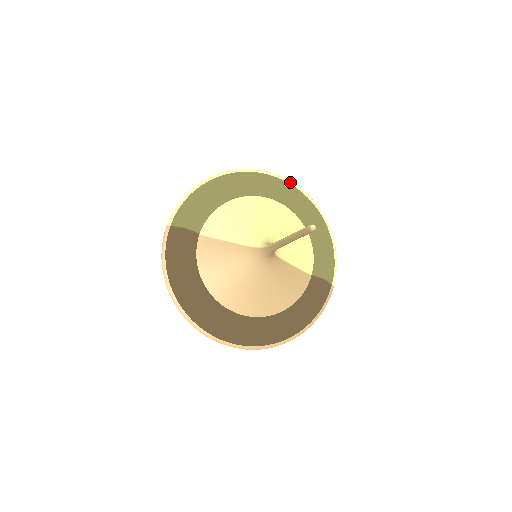
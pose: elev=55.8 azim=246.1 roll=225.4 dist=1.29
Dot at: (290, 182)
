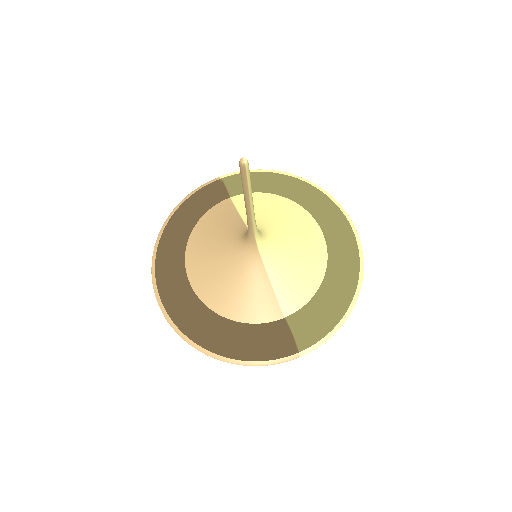
Dot at: (356, 233)
